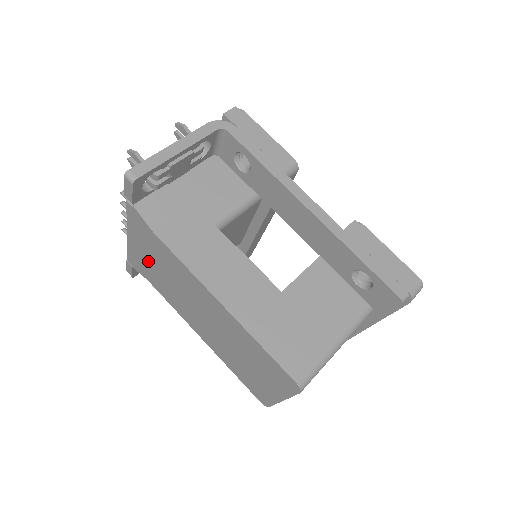
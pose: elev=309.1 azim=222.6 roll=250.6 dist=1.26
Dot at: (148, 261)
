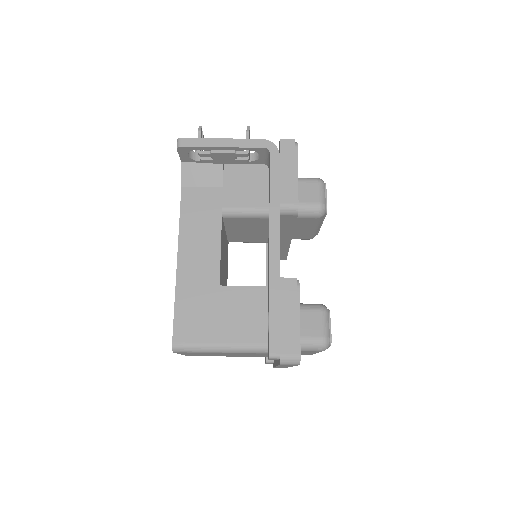
Dot at: occluded
